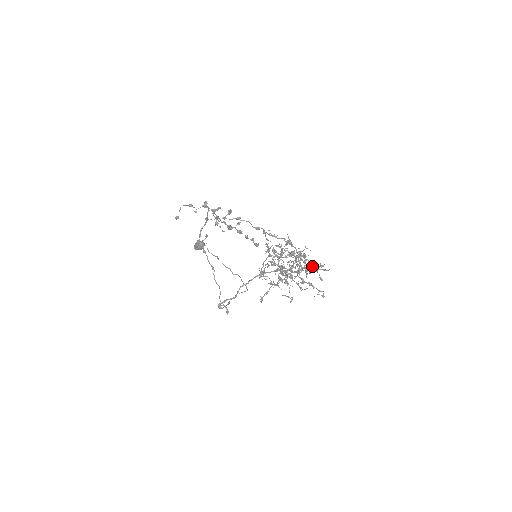
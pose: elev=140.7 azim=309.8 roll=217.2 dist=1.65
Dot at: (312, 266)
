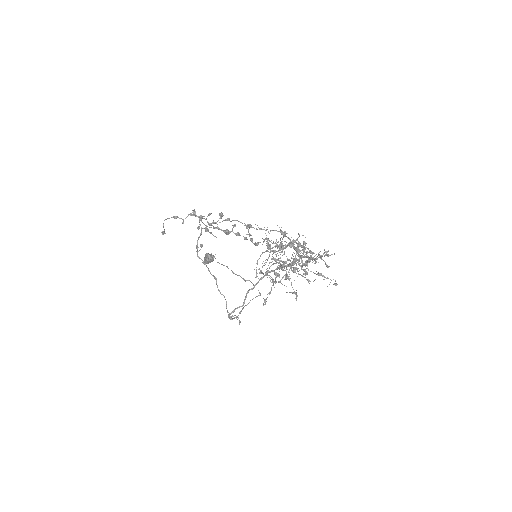
Dot at: occluded
